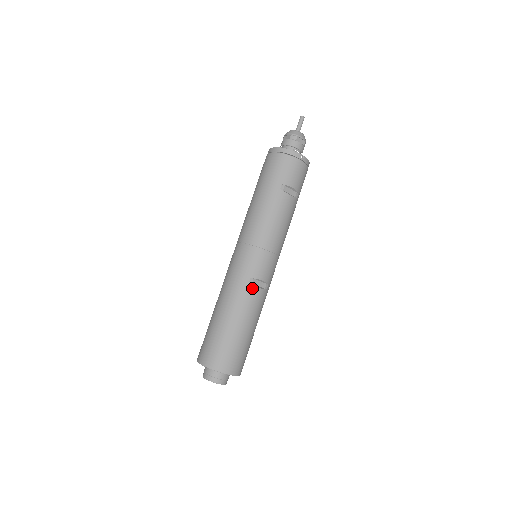
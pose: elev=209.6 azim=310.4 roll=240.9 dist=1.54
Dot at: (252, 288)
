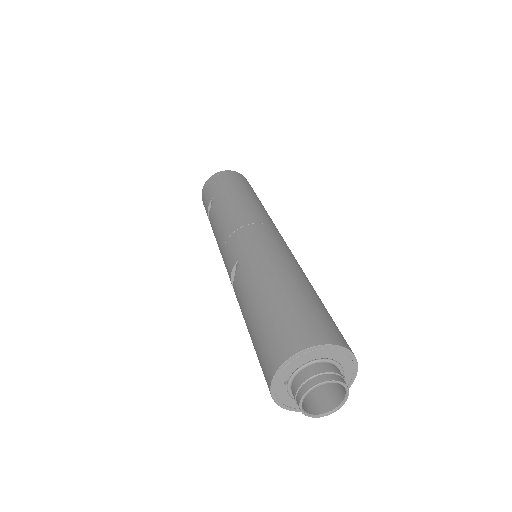
Dot at: occluded
